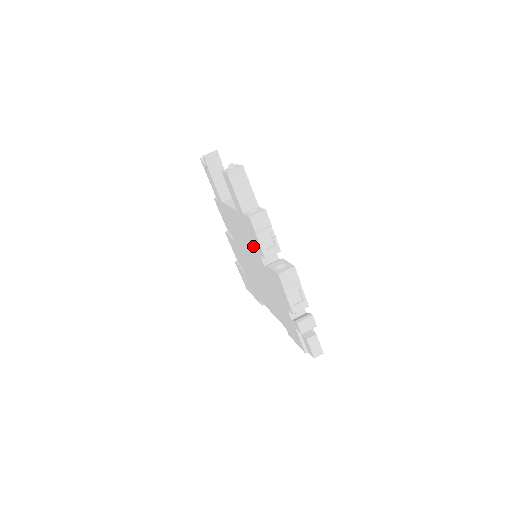
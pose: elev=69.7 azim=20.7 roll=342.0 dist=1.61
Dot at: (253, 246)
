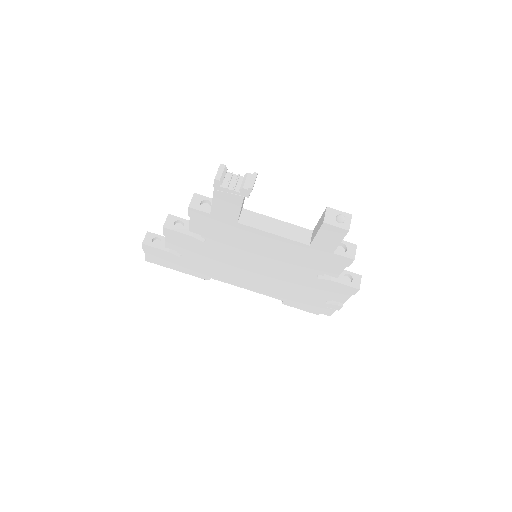
Dot at: (308, 266)
